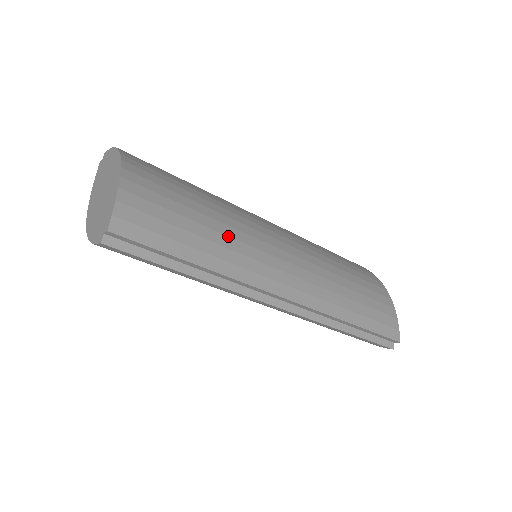
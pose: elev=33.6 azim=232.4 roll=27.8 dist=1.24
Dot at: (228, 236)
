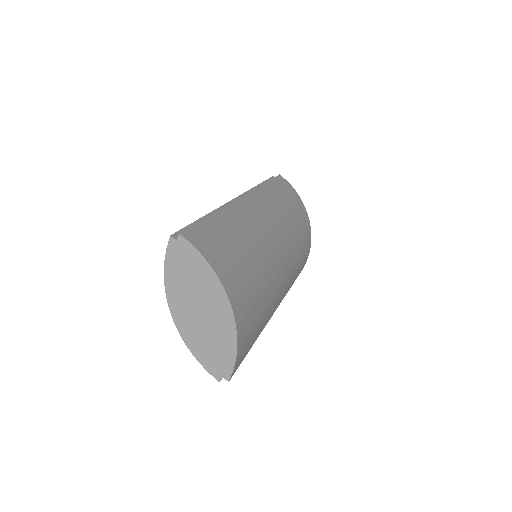
Dot at: (268, 307)
